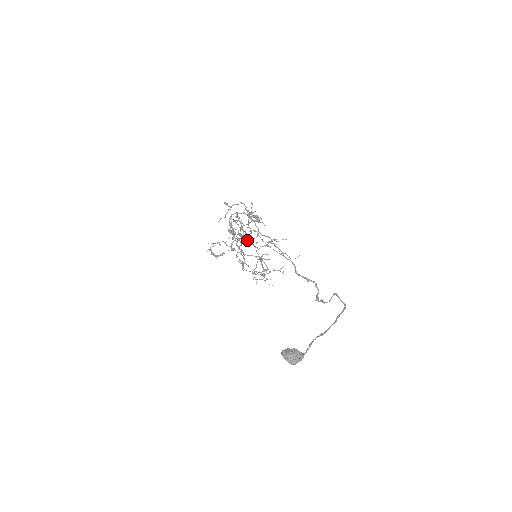
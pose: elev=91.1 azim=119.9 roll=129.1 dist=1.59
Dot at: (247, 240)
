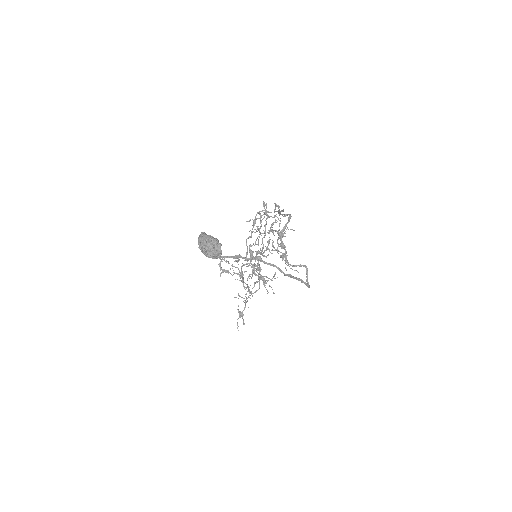
Dot at: (260, 274)
